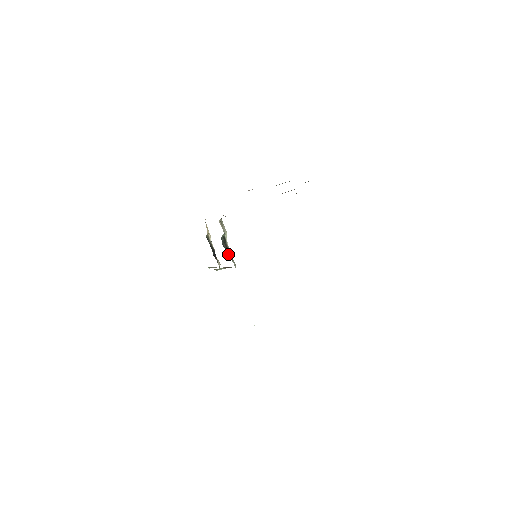
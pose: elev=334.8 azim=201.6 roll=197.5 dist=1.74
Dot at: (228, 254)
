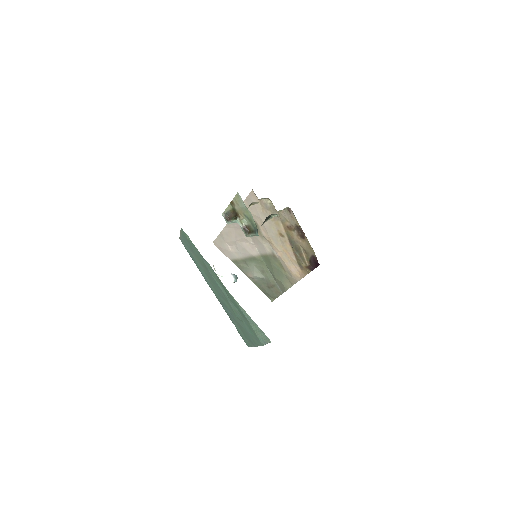
Dot at: occluded
